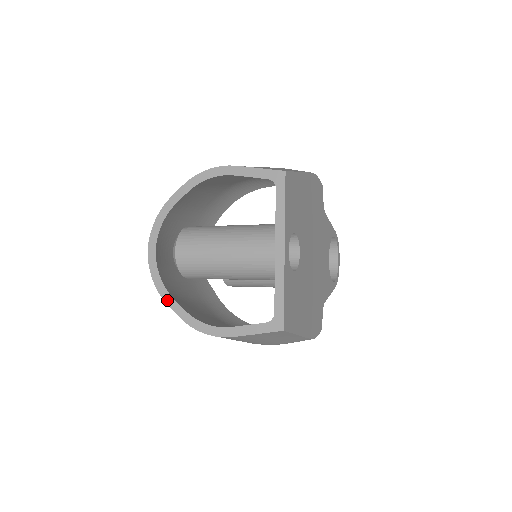
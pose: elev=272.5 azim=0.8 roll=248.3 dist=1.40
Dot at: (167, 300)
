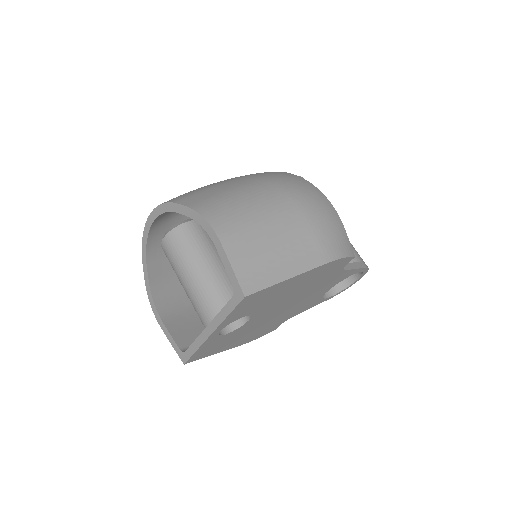
Dot at: (143, 261)
